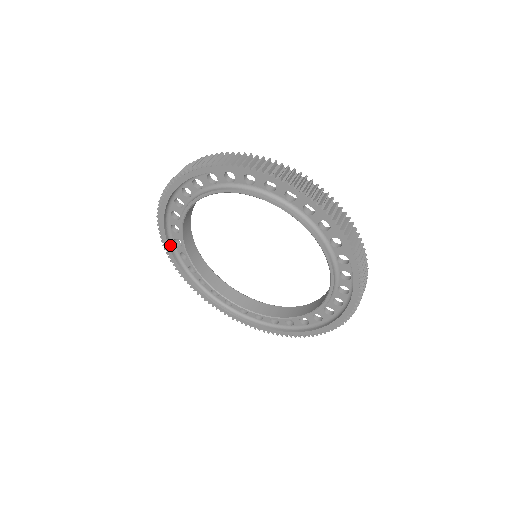
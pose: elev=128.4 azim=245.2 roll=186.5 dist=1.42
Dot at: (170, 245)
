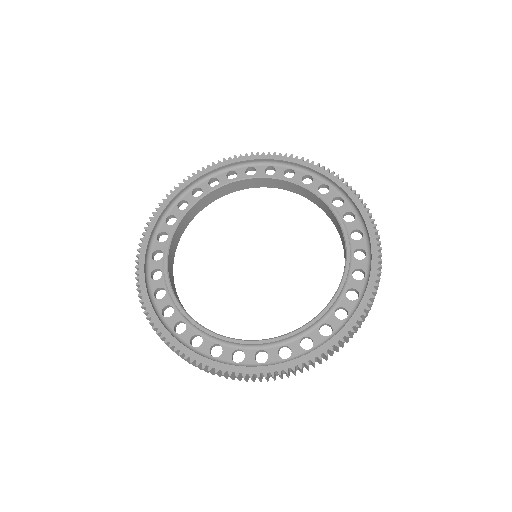
Dot at: (145, 278)
